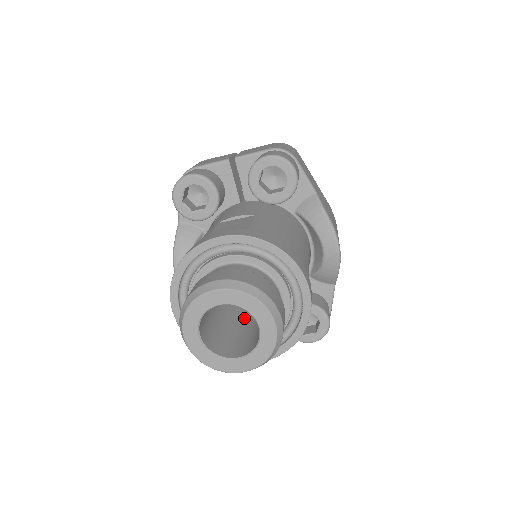
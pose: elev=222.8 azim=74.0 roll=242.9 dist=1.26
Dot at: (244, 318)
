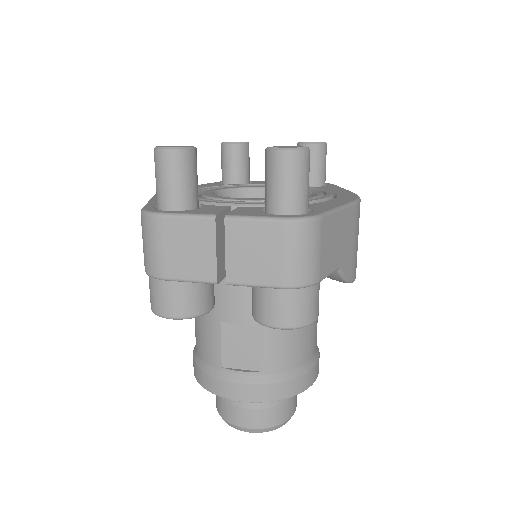
Dot at: occluded
